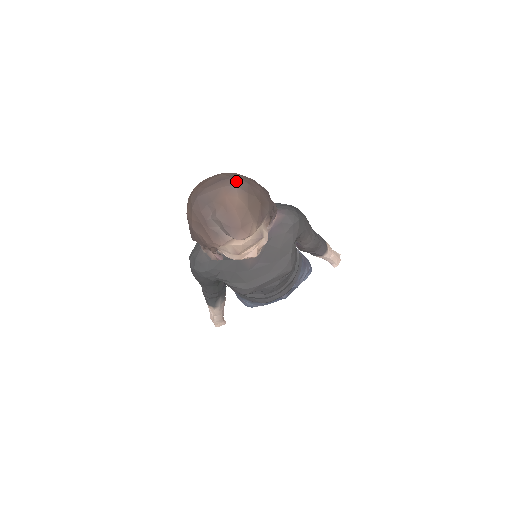
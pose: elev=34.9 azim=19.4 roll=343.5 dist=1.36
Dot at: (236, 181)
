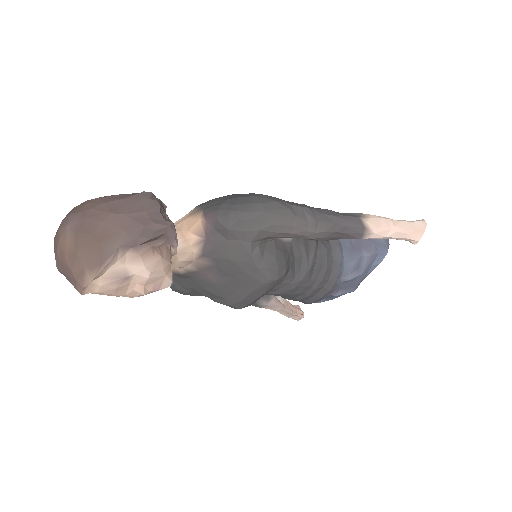
Dot at: (71, 218)
